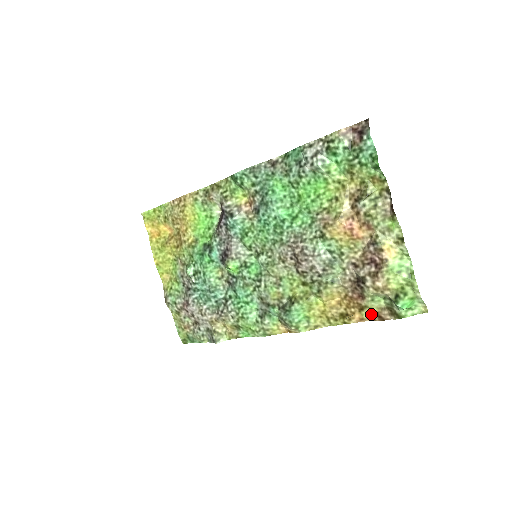
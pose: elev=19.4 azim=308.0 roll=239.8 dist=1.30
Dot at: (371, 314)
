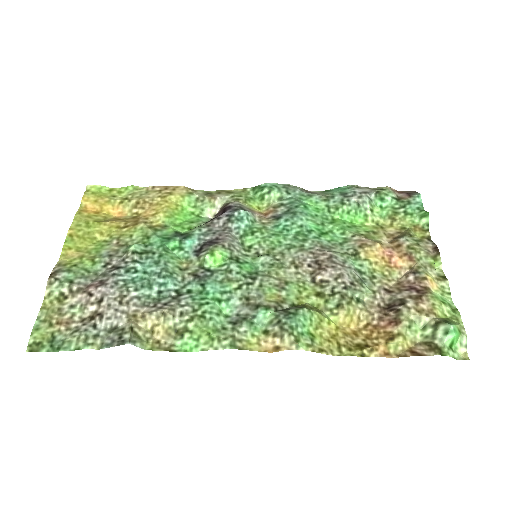
Dot at: (401, 348)
